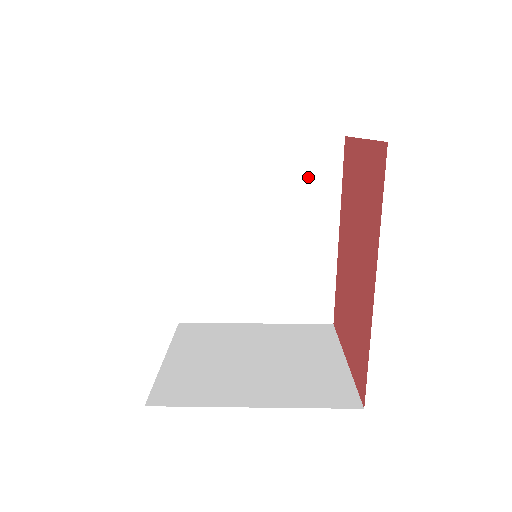
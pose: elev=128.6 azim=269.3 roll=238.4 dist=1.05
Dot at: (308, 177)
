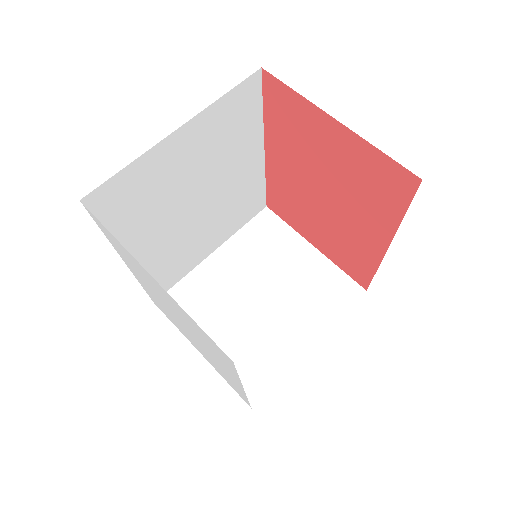
Dot at: (233, 128)
